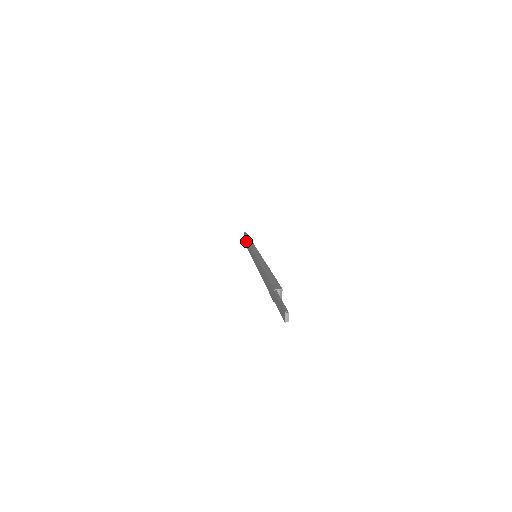
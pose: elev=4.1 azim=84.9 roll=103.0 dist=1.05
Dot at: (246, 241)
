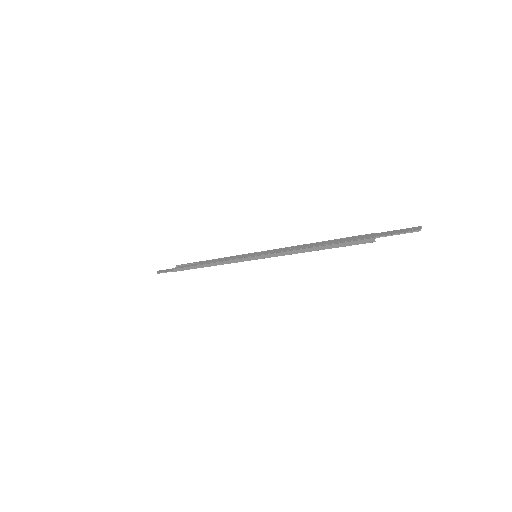
Dot at: (202, 261)
